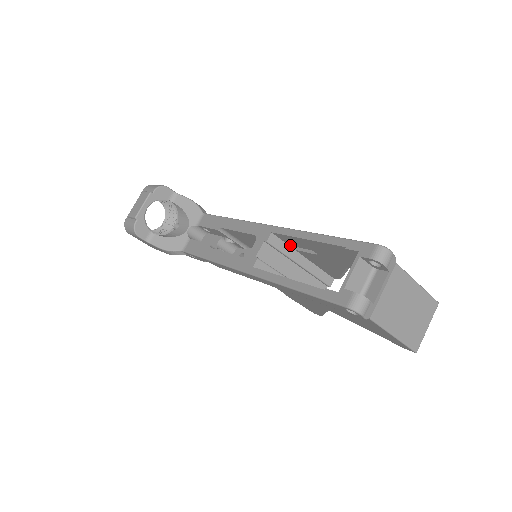
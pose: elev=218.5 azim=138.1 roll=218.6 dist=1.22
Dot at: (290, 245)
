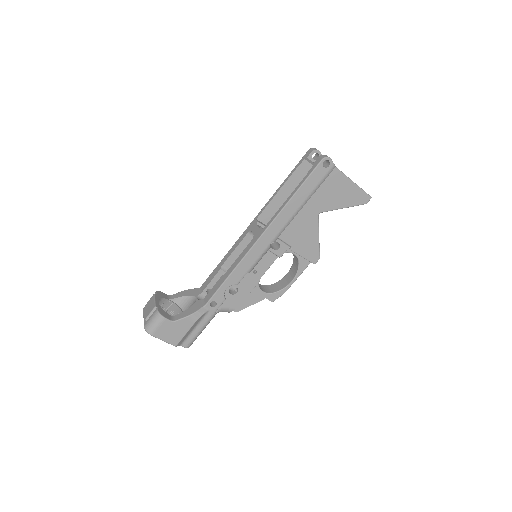
Dot at: occluded
